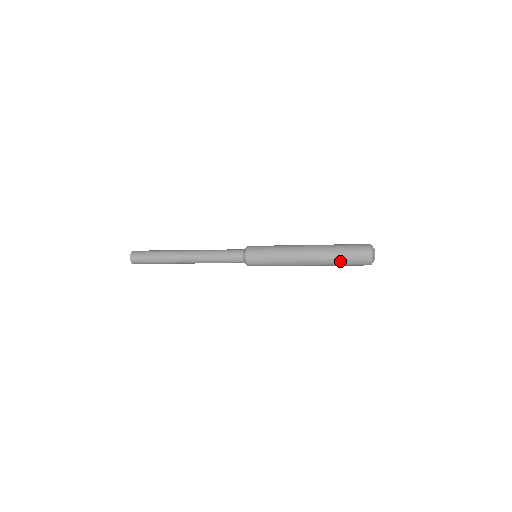
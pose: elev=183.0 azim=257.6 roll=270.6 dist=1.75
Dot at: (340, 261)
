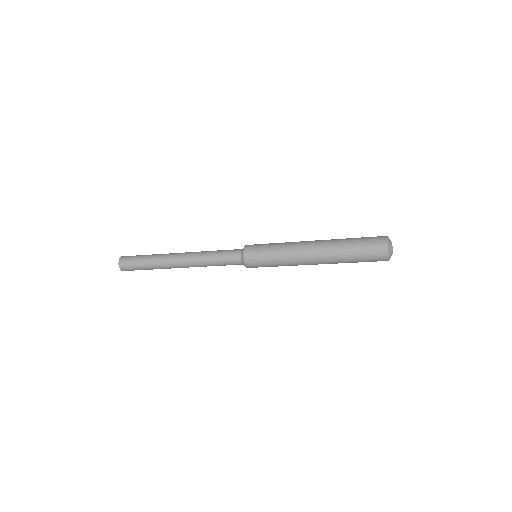
Dot at: (351, 256)
